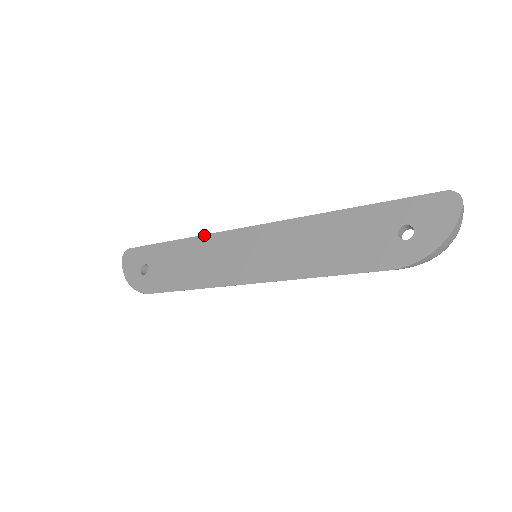
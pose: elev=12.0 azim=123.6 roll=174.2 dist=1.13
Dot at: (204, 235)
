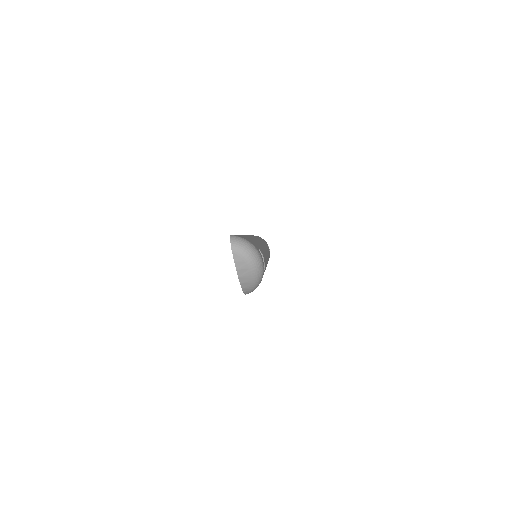
Dot at: occluded
